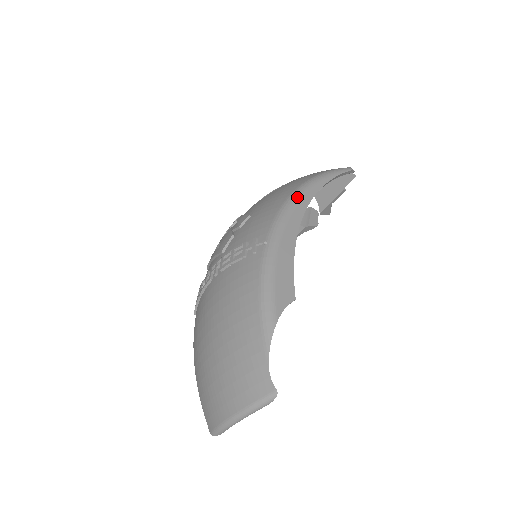
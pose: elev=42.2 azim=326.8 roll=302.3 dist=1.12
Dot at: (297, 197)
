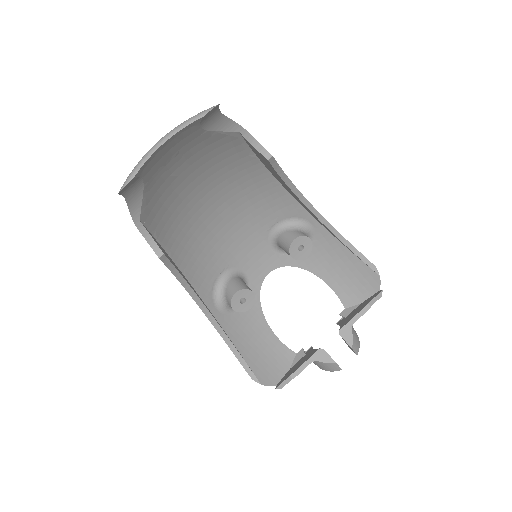
Dot at: occluded
